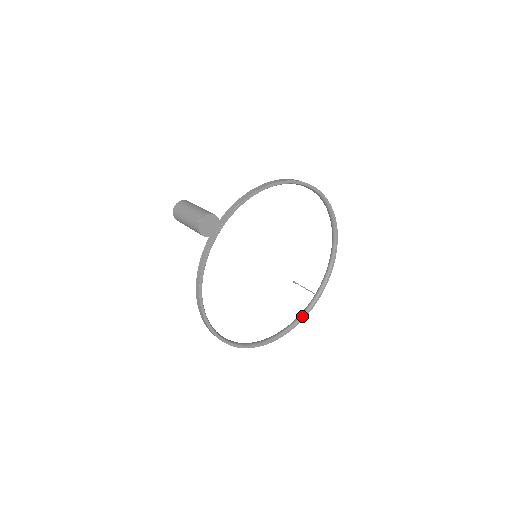
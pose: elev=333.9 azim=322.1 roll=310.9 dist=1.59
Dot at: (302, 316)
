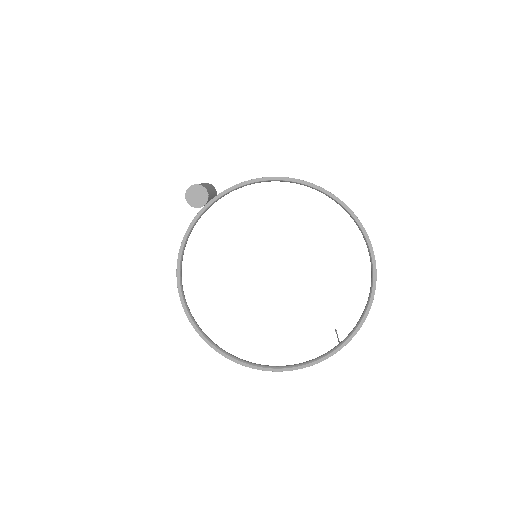
Dot at: (311, 361)
